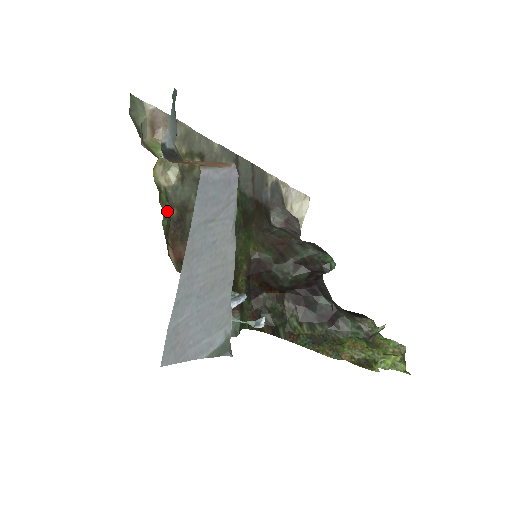
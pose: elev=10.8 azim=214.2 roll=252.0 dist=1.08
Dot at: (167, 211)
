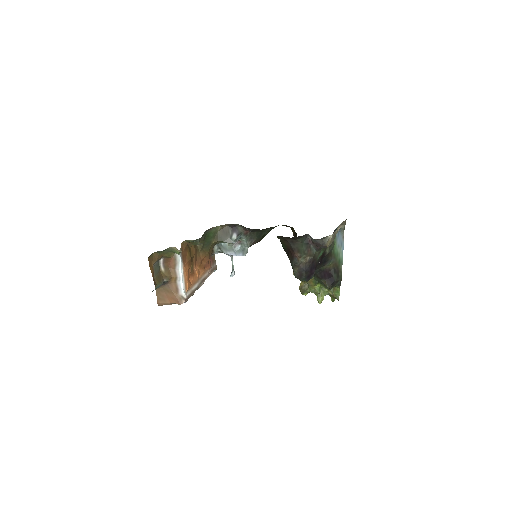
Dot at: (194, 244)
